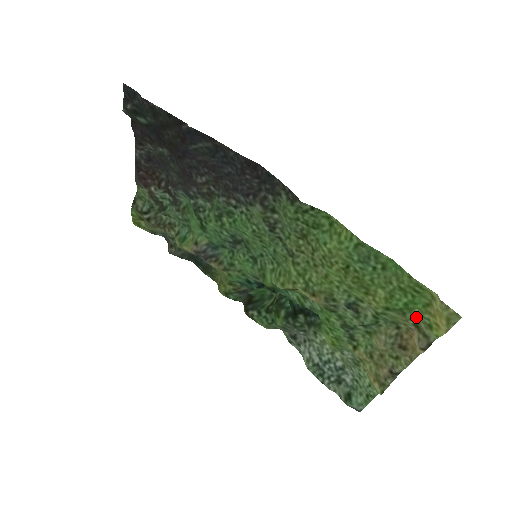
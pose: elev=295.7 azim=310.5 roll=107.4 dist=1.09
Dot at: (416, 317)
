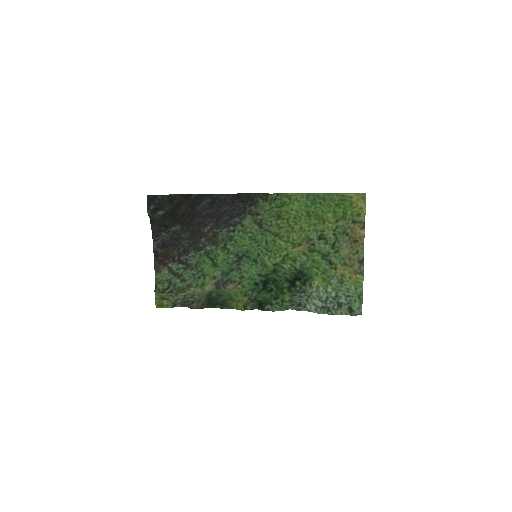
Dot at: (351, 216)
